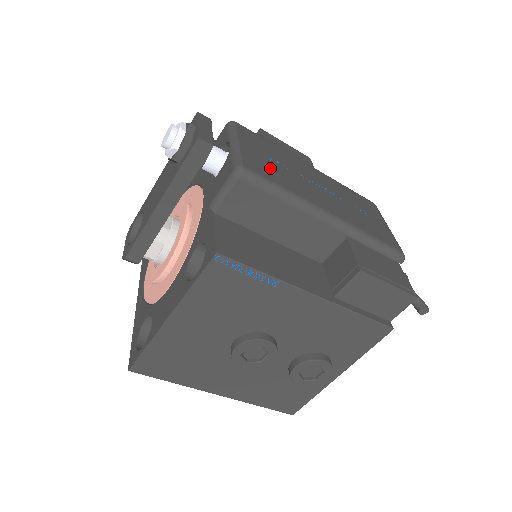
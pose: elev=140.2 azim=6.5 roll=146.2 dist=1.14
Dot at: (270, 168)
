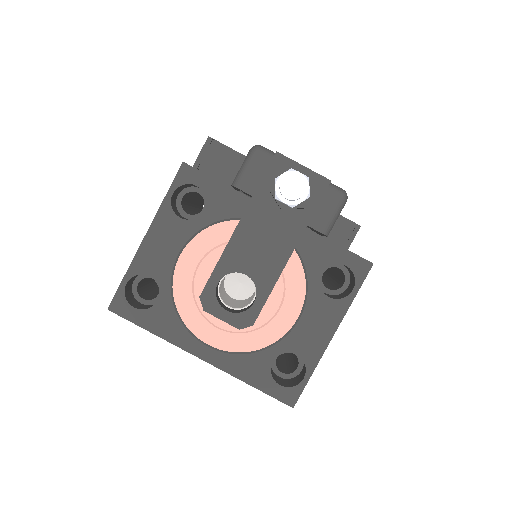
Dot at: occluded
